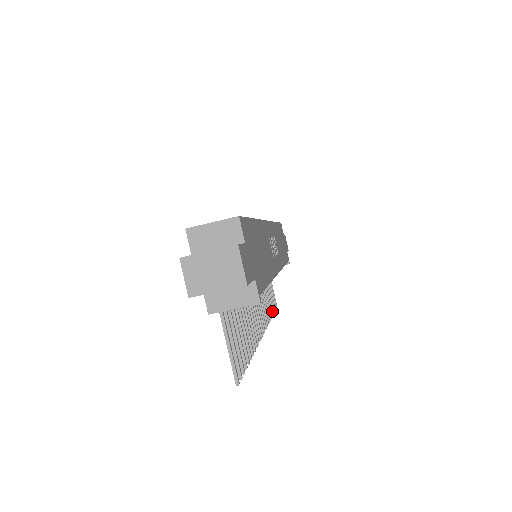
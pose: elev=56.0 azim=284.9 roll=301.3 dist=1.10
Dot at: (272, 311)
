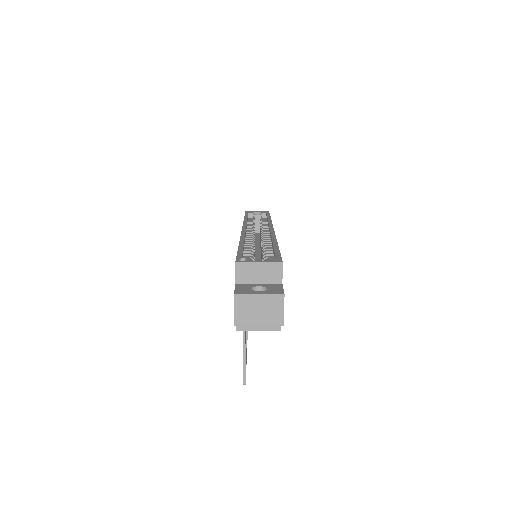
Dot at: occluded
